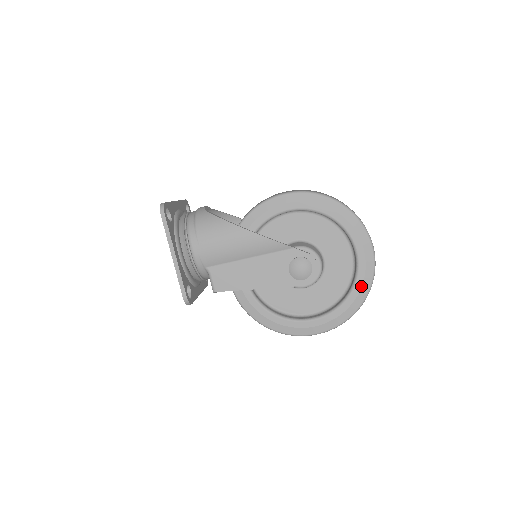
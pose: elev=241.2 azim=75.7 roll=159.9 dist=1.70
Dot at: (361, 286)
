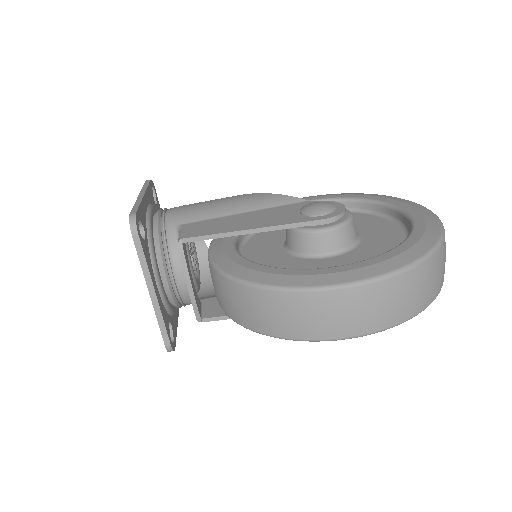
Dot at: (424, 229)
